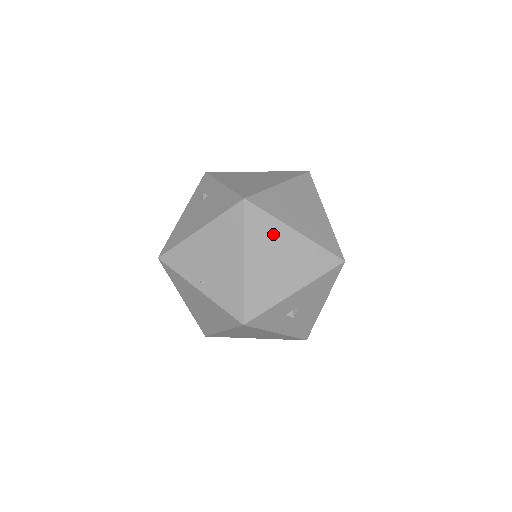
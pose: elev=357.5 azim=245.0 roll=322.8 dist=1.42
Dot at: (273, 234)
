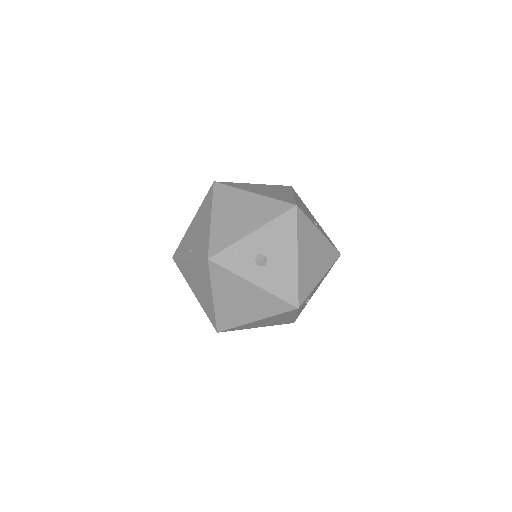
Dot at: (234, 198)
